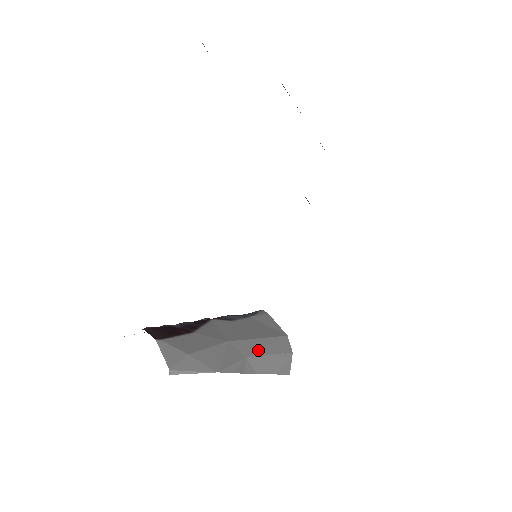
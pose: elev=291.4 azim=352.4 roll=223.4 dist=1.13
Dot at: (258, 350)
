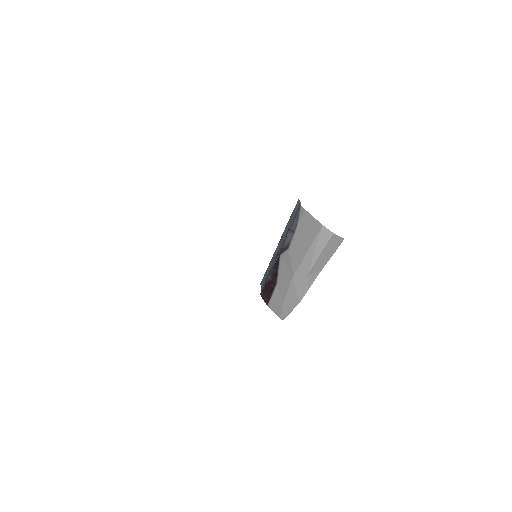
Dot at: (311, 262)
